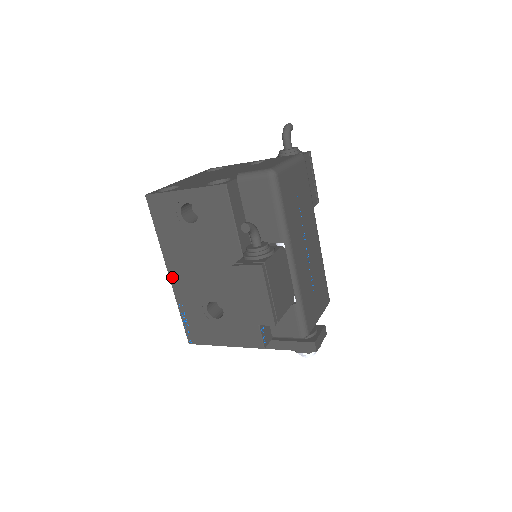
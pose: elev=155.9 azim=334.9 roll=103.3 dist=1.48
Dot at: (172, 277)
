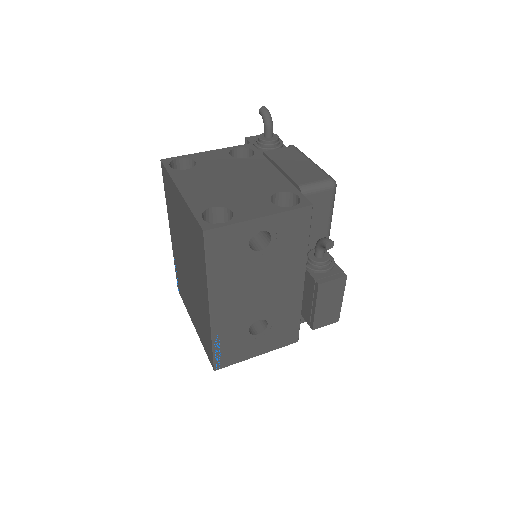
Dot at: (215, 312)
